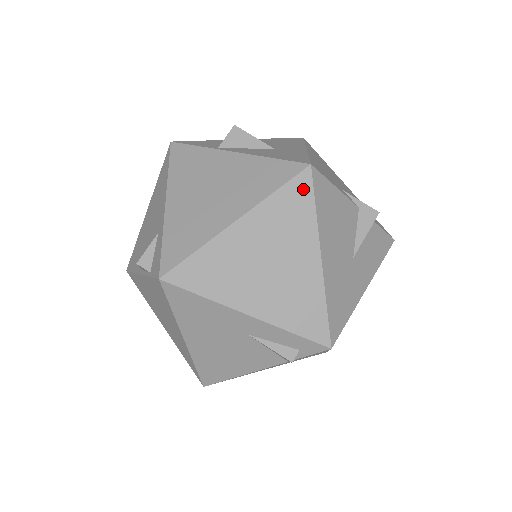
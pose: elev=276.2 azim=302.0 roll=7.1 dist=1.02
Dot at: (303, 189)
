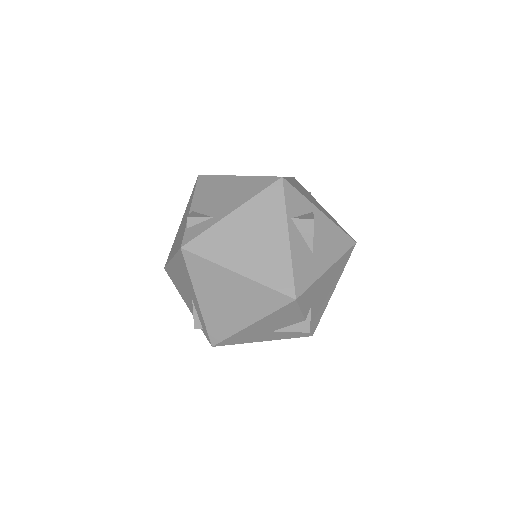
Dot at: (280, 301)
